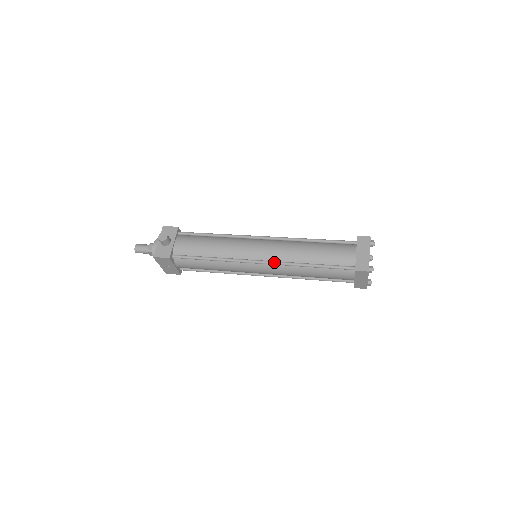
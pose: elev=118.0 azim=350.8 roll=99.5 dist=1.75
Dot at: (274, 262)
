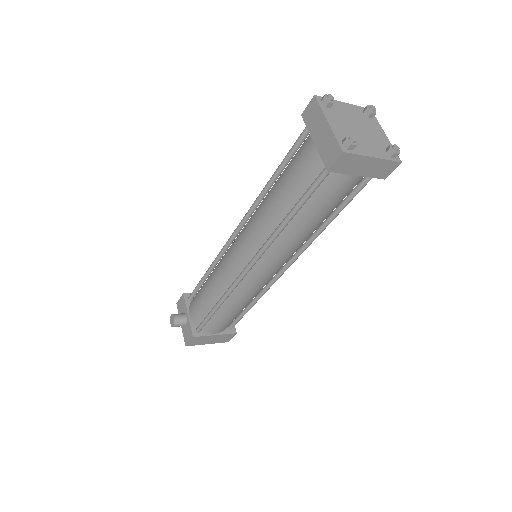
Dot at: (256, 254)
